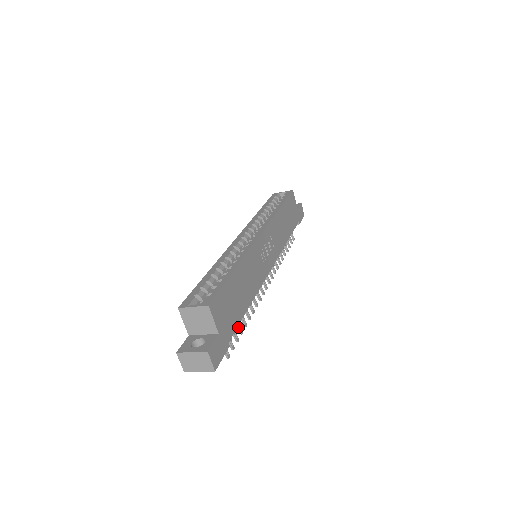
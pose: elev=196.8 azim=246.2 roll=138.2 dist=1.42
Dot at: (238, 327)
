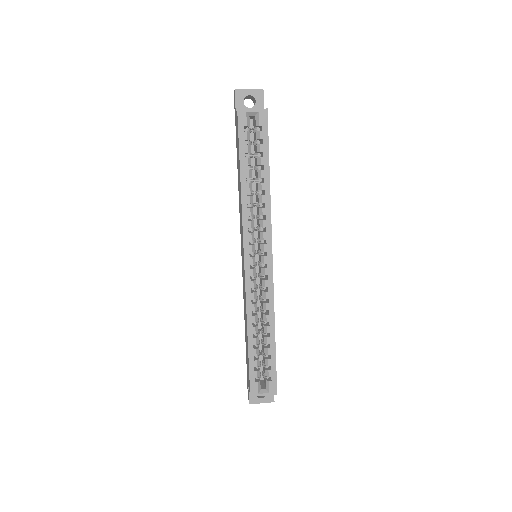
Dot at: occluded
